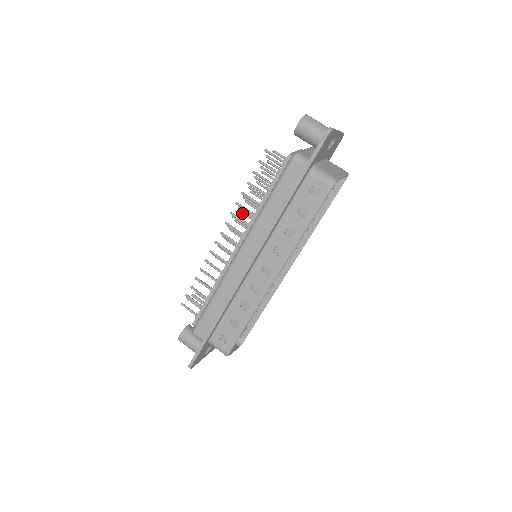
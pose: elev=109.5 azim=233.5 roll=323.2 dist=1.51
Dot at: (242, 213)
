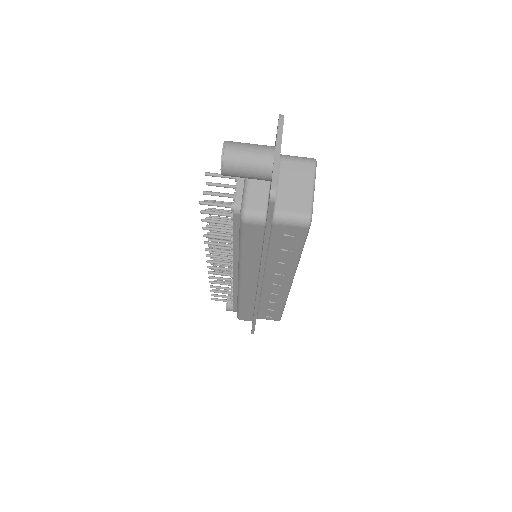
Dot at: occluded
